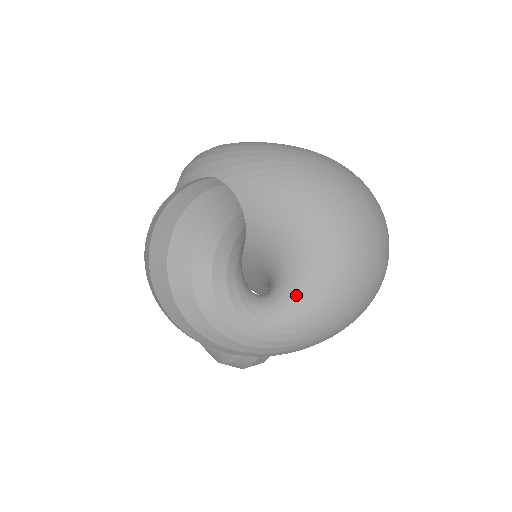
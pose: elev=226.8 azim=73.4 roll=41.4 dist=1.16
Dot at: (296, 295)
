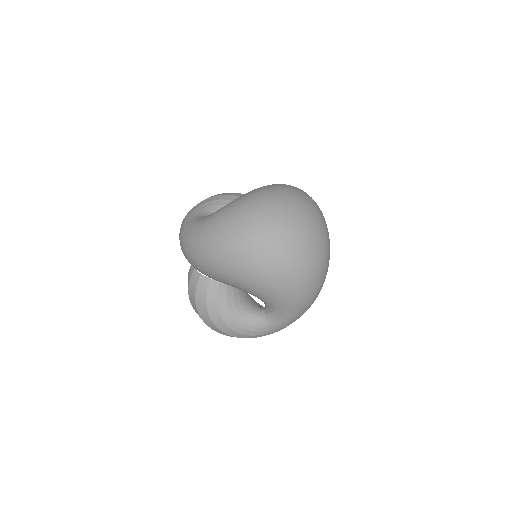
Dot at: (274, 311)
